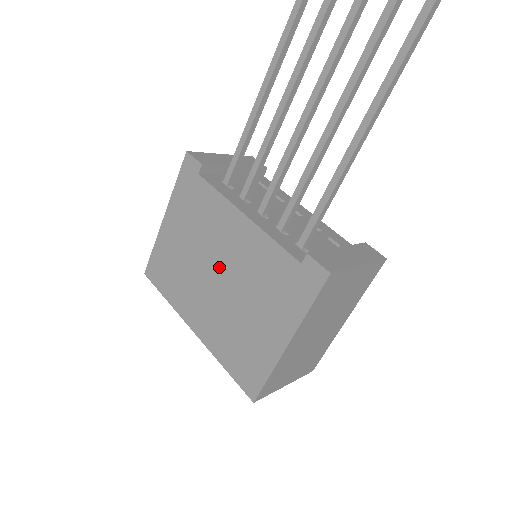
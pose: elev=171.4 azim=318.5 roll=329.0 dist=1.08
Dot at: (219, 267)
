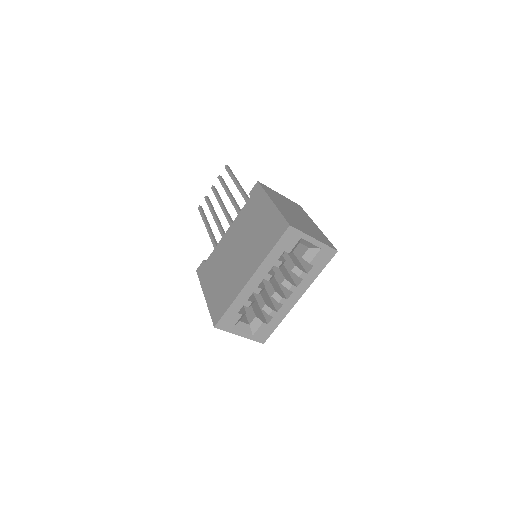
Dot at: (235, 250)
